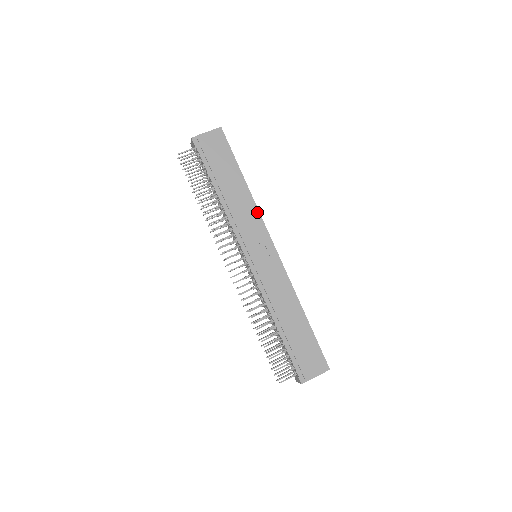
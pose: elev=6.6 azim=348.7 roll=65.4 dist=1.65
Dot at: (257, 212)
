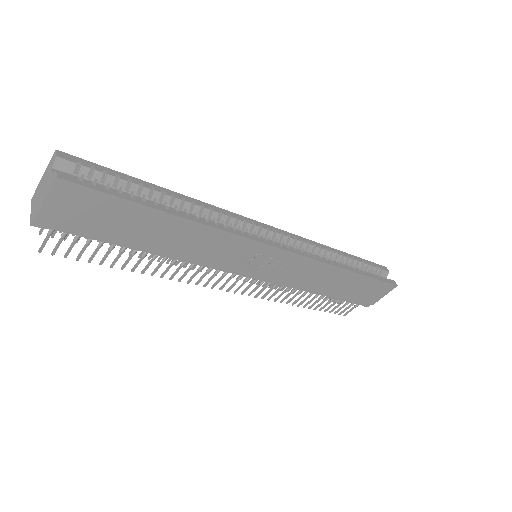
Dot at: (227, 235)
